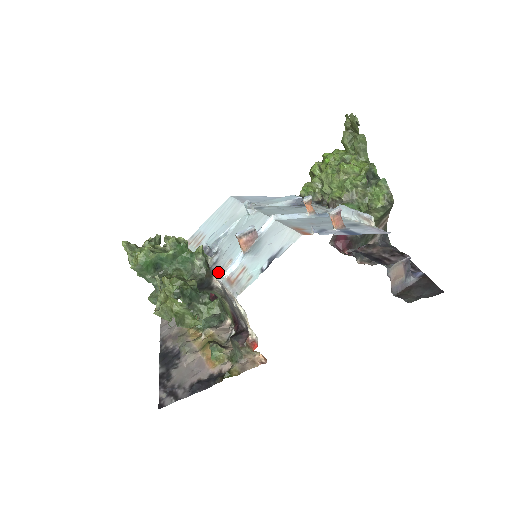
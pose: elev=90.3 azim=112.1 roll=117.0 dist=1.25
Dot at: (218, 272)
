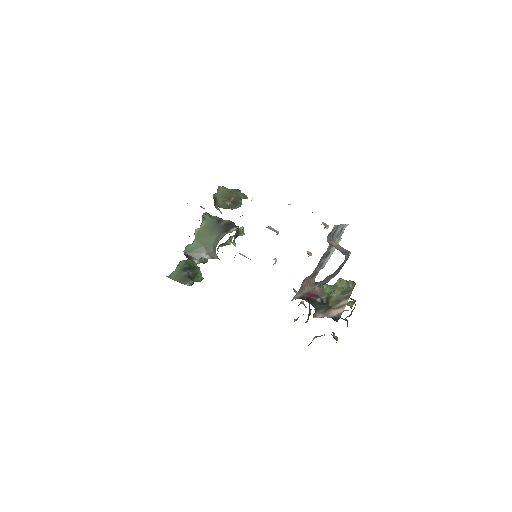
Dot at: occluded
